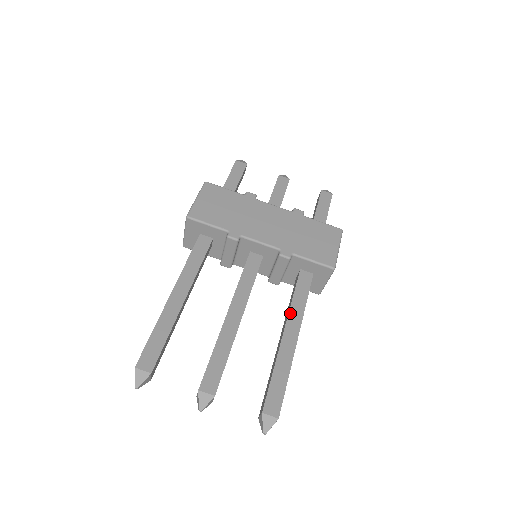
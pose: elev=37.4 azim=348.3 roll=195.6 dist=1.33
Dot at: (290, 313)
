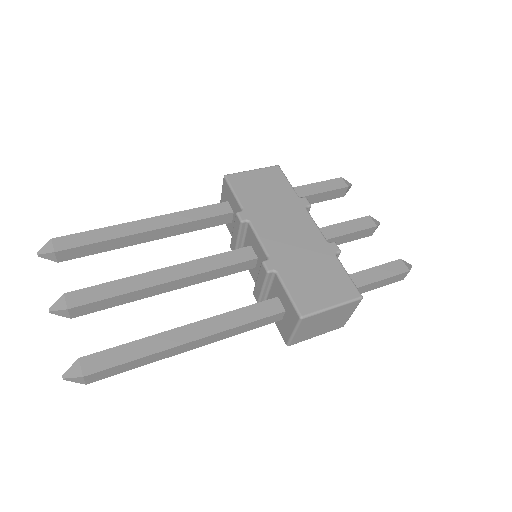
Dot at: (215, 317)
